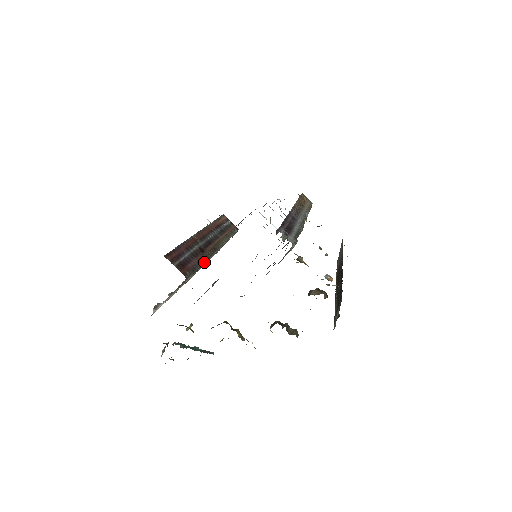
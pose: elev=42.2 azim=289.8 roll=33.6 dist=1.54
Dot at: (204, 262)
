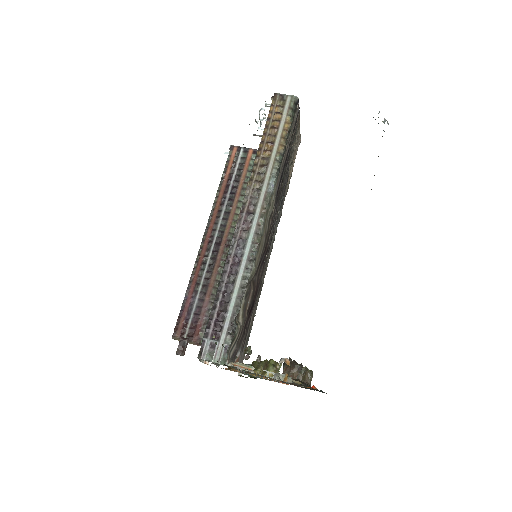
Dot at: occluded
